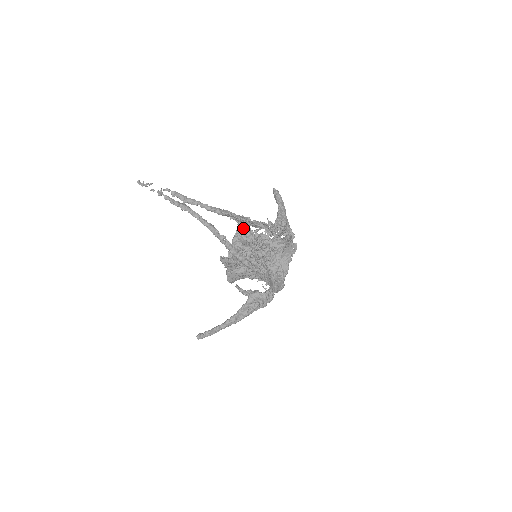
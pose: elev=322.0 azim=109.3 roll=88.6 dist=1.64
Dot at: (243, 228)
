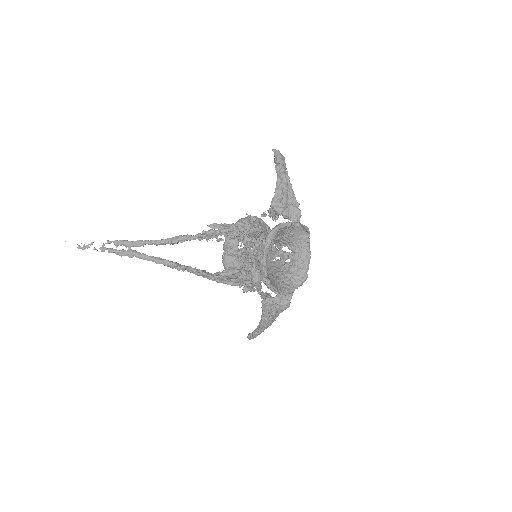
Dot at: occluded
